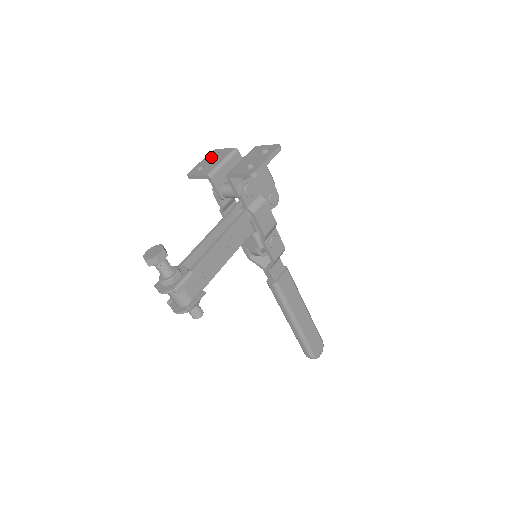
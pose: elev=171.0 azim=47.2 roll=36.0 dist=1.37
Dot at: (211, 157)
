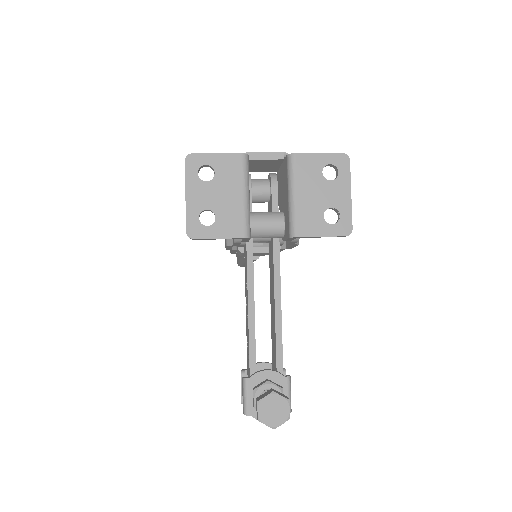
Dot at: (205, 182)
